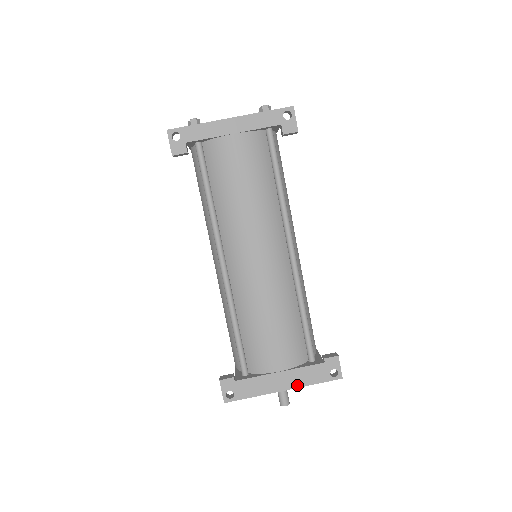
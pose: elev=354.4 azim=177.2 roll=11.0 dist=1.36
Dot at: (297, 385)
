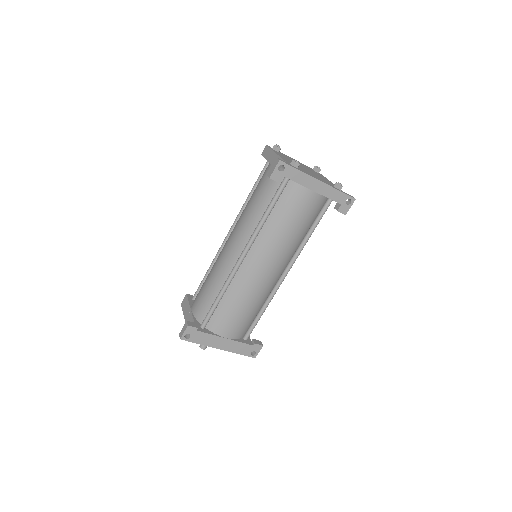
Dot at: (229, 350)
